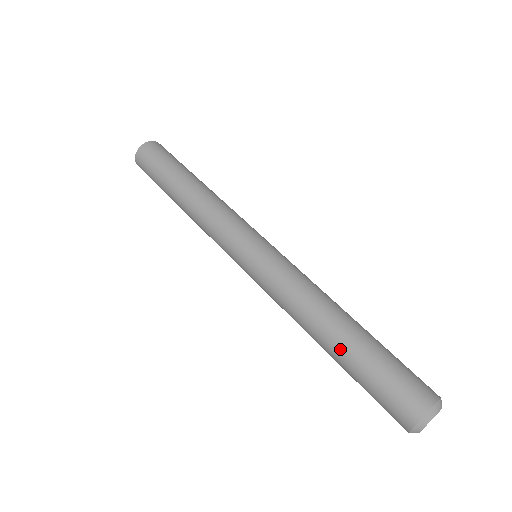
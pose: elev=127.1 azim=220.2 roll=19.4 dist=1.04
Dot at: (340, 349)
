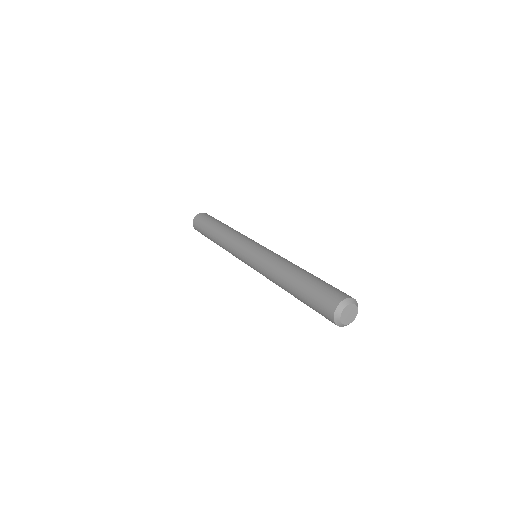
Dot at: (295, 283)
